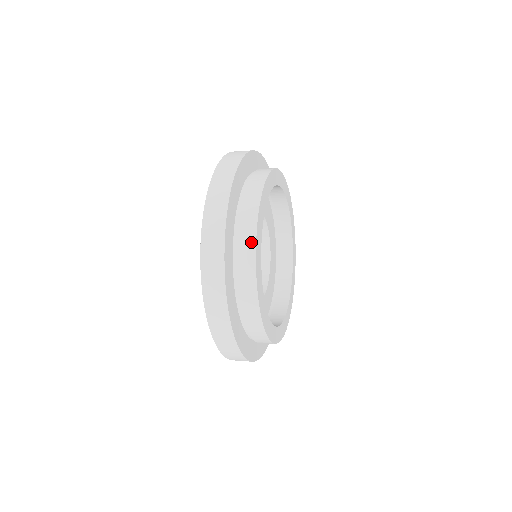
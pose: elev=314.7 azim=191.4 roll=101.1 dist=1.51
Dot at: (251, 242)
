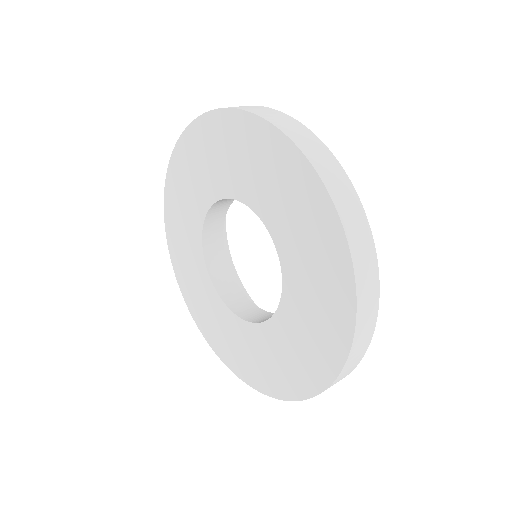
Dot at: occluded
